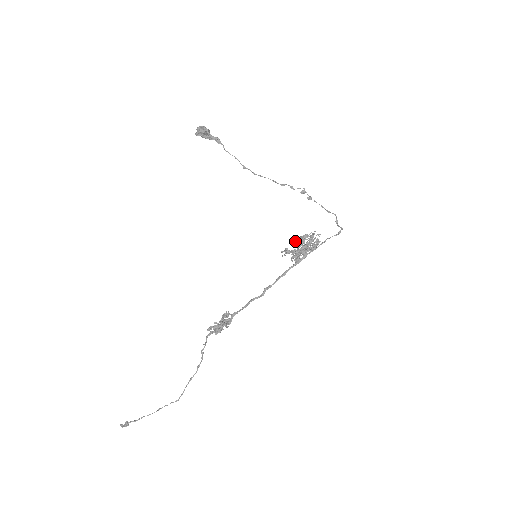
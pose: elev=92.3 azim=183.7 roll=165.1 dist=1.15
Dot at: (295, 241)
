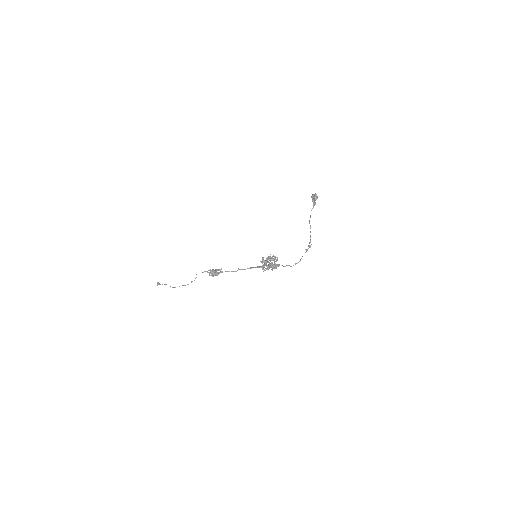
Dot at: occluded
